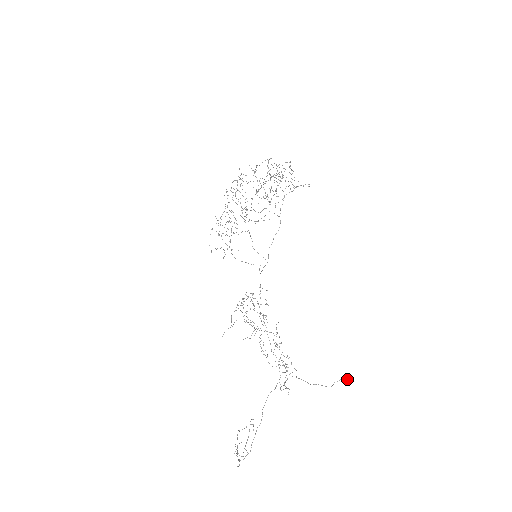
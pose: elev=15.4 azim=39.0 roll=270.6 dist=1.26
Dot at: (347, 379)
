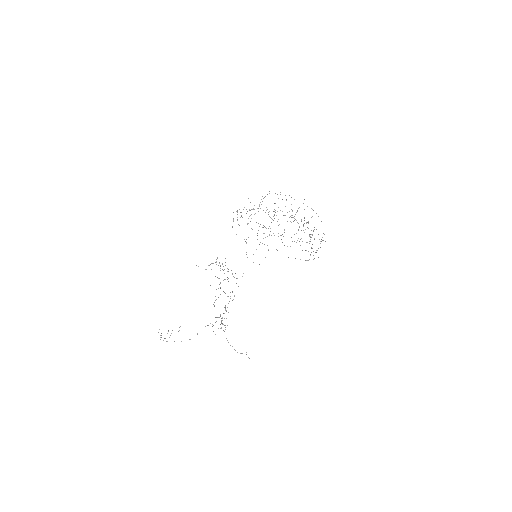
Dot at: occluded
